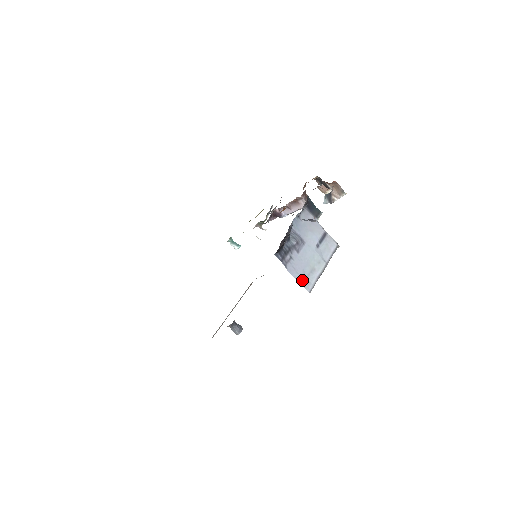
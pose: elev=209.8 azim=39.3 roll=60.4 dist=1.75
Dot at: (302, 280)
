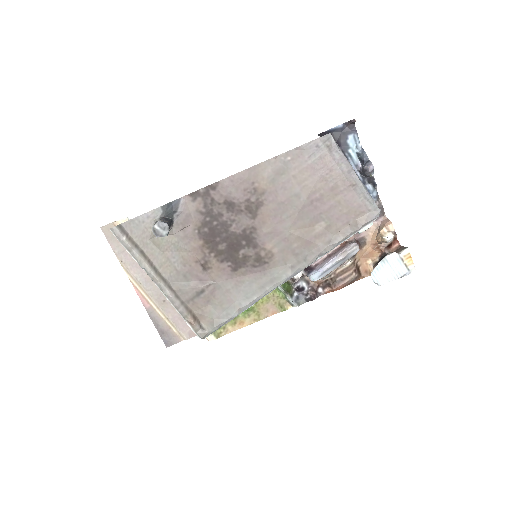
Dot at: occluded
